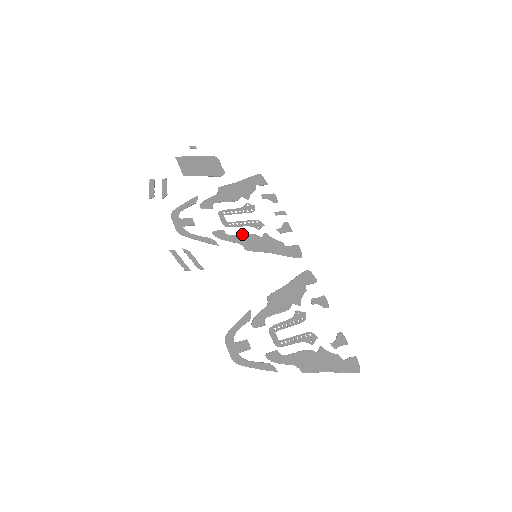
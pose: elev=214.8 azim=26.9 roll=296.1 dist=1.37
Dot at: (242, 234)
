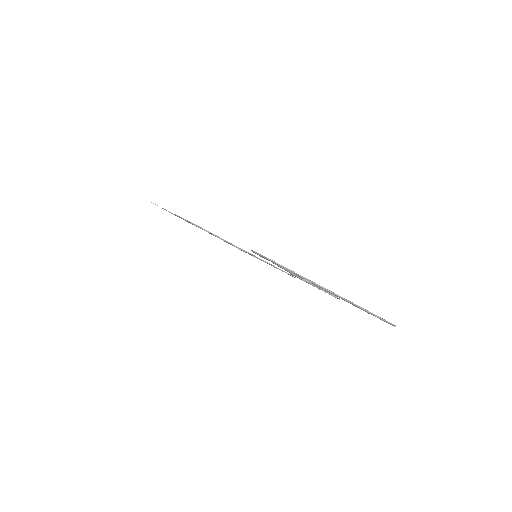
Dot at: occluded
